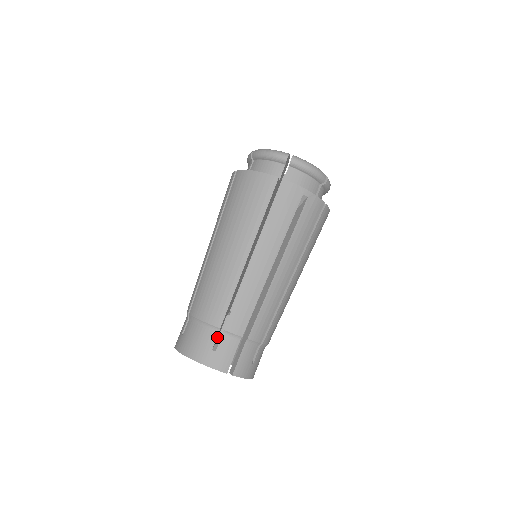
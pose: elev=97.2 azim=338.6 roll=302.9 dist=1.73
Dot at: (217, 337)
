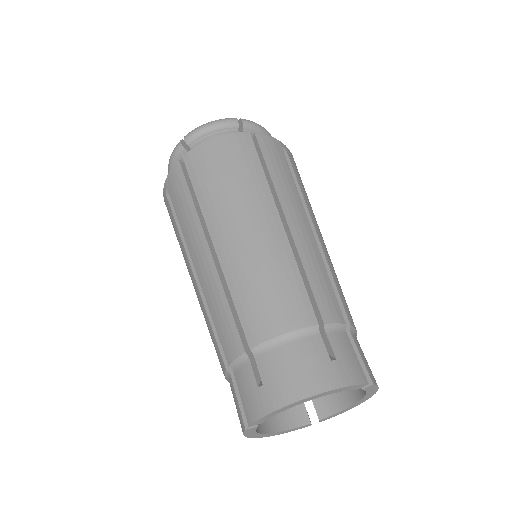
Dot at: (319, 344)
